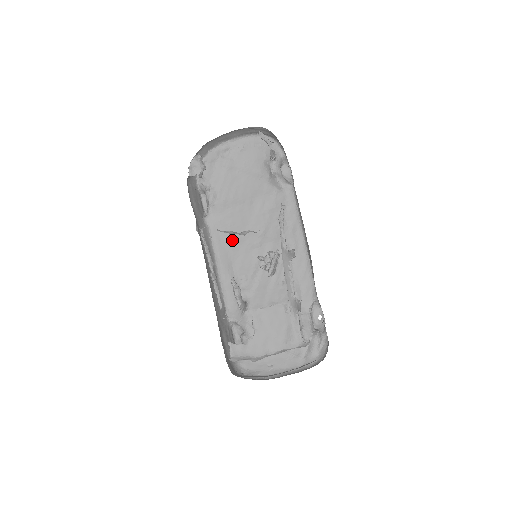
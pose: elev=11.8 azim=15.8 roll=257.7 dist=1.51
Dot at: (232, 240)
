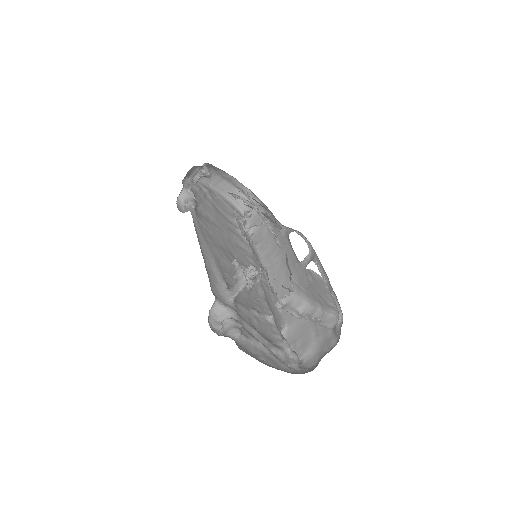
Dot at: (212, 243)
